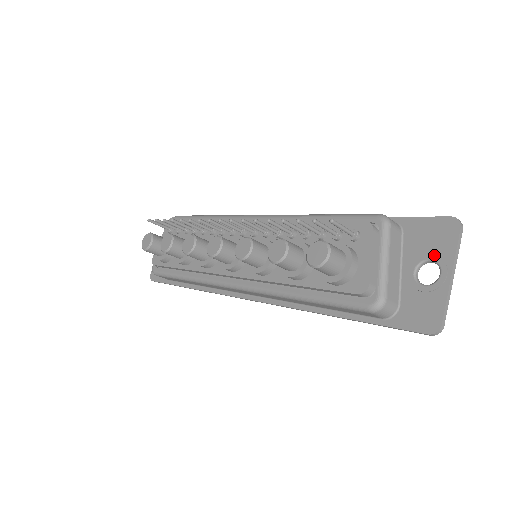
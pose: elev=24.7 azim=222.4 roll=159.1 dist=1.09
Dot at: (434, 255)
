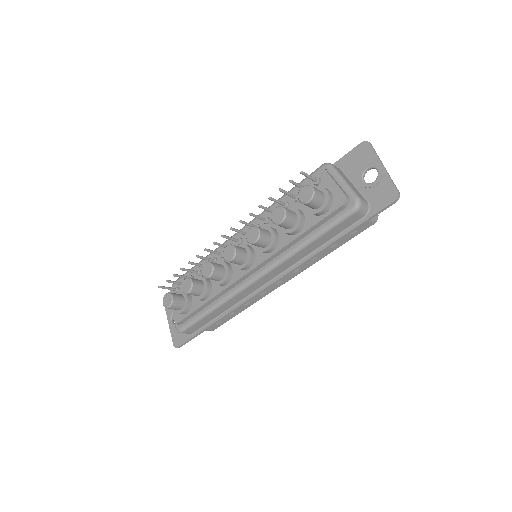
Dot at: (367, 165)
